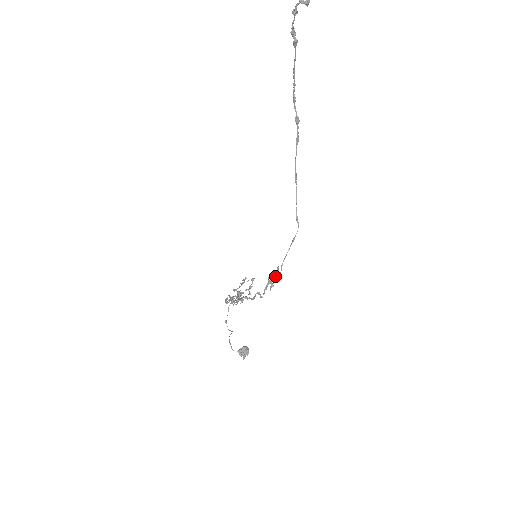
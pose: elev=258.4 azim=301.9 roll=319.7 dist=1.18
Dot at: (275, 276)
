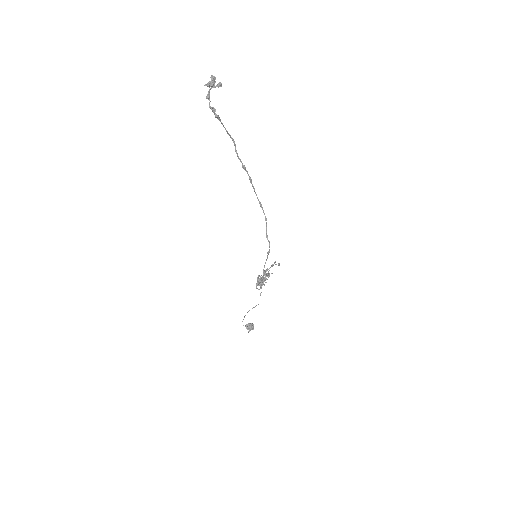
Dot at: occluded
